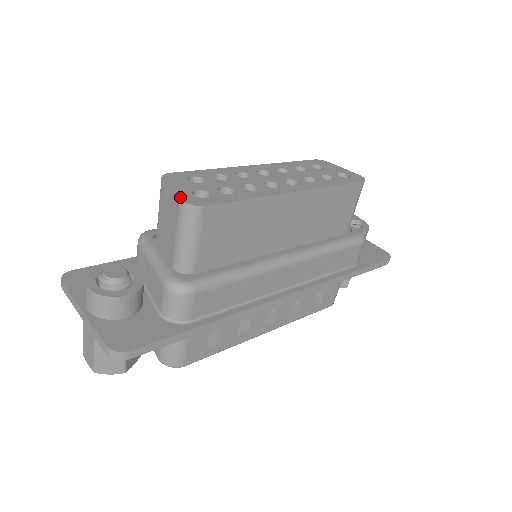
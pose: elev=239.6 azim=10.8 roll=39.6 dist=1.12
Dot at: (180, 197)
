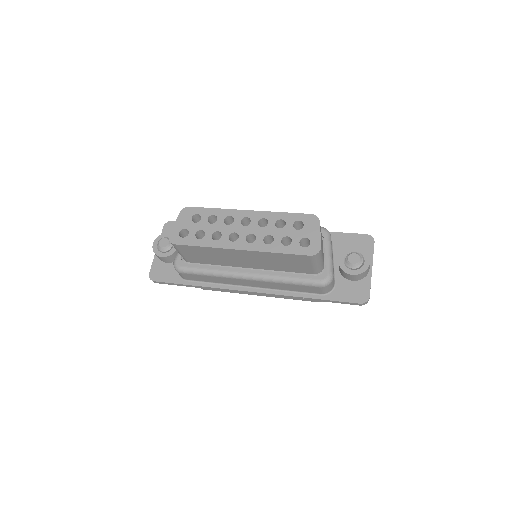
Dot at: (171, 233)
